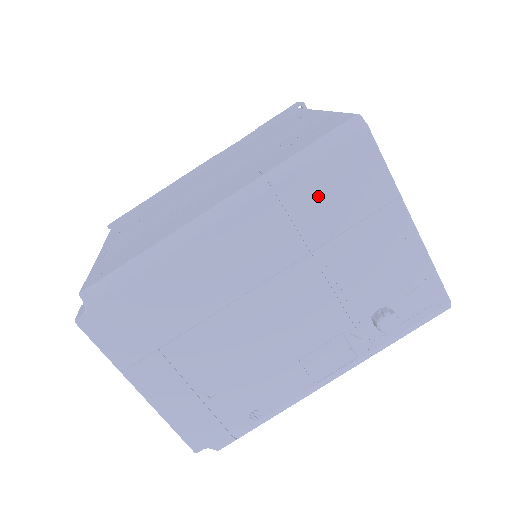
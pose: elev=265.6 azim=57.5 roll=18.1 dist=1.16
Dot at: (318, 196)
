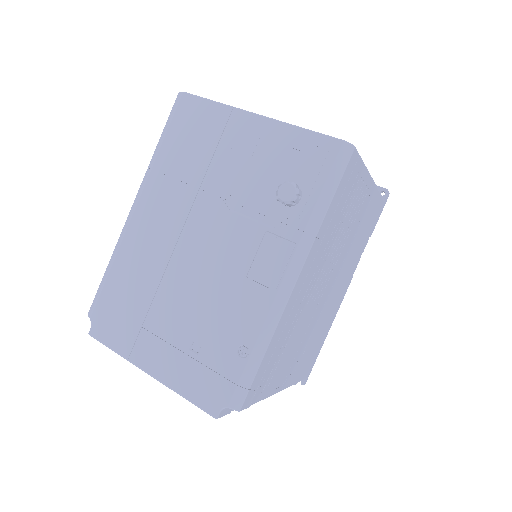
Dot at: (181, 152)
